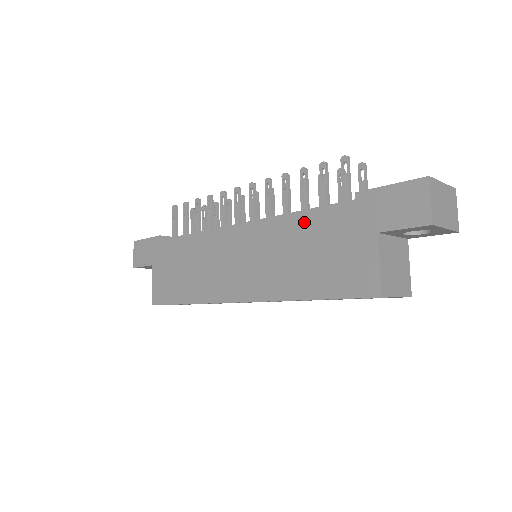
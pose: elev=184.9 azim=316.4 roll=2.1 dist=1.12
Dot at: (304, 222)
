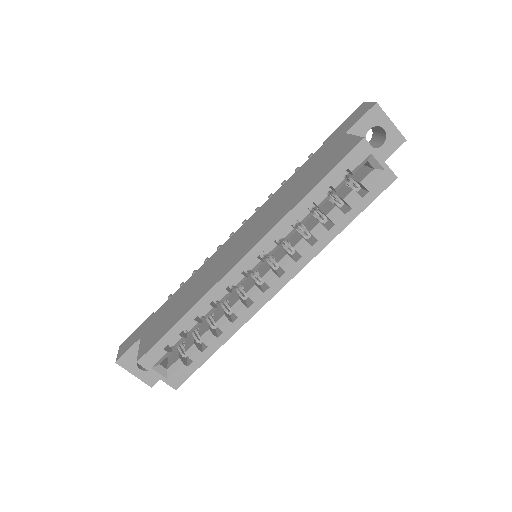
Dot at: (292, 179)
